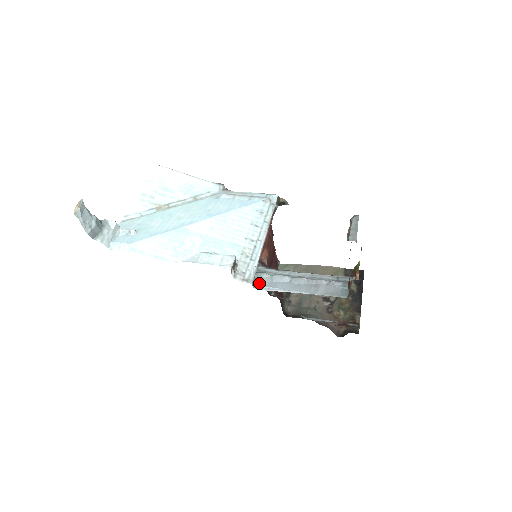
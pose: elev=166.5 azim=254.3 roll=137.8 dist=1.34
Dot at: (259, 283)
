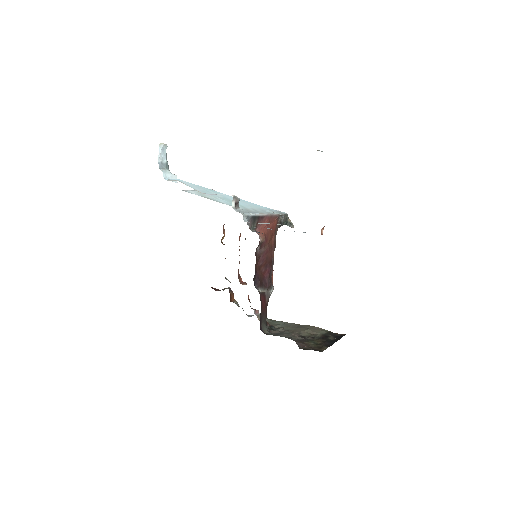
Dot at: occluded
